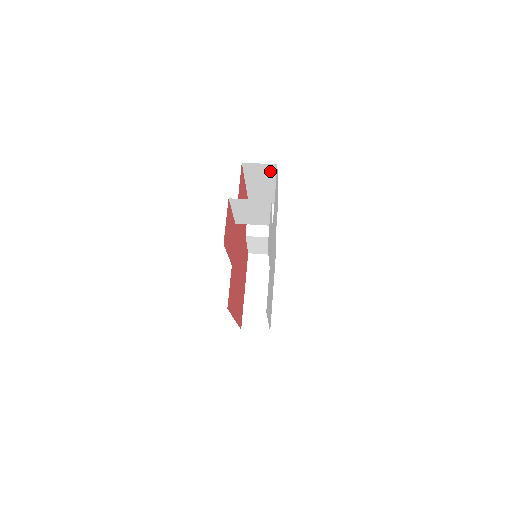
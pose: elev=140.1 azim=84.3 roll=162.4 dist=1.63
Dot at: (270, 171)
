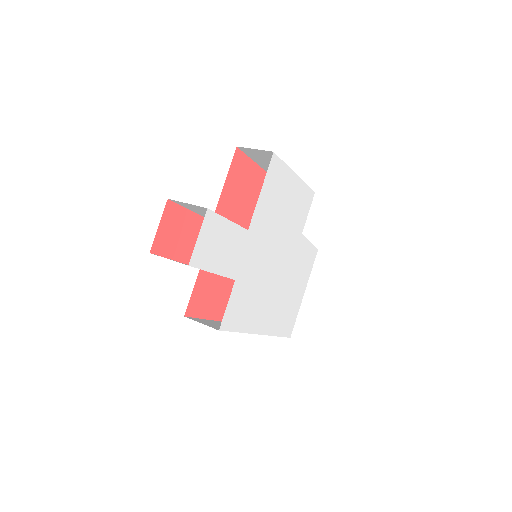
Dot at: occluded
